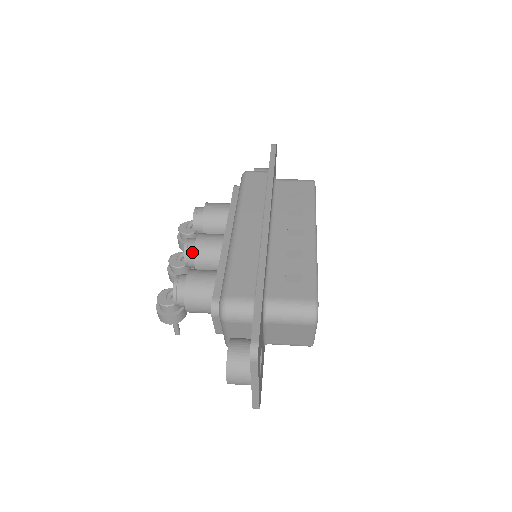
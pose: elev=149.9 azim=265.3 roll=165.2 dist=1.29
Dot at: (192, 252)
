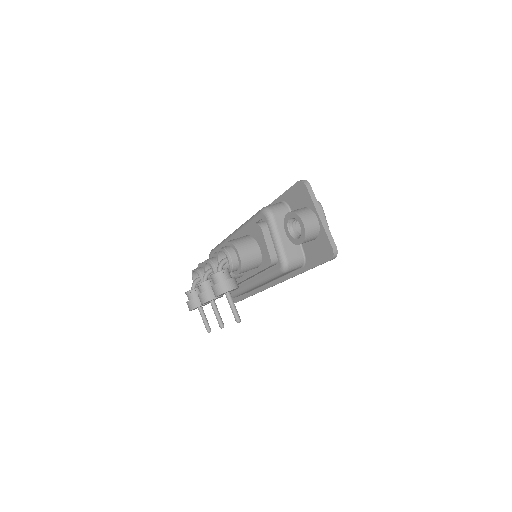
Dot at: (214, 259)
